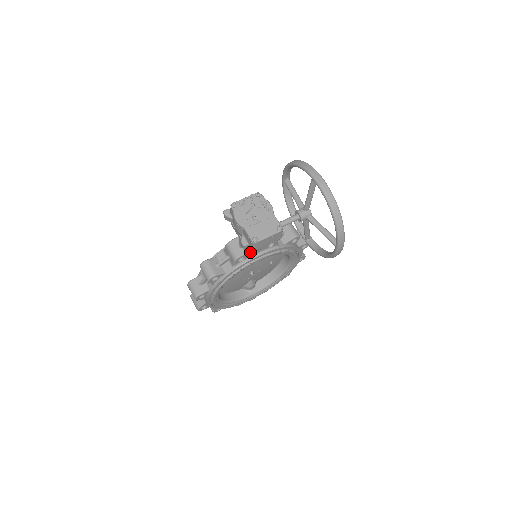
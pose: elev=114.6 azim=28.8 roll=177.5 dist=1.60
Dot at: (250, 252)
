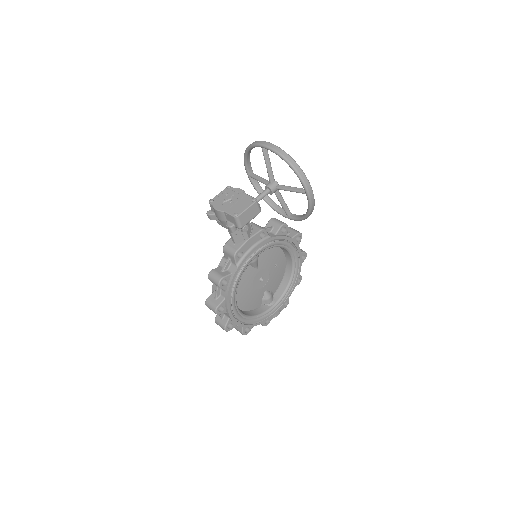
Dot at: (245, 245)
